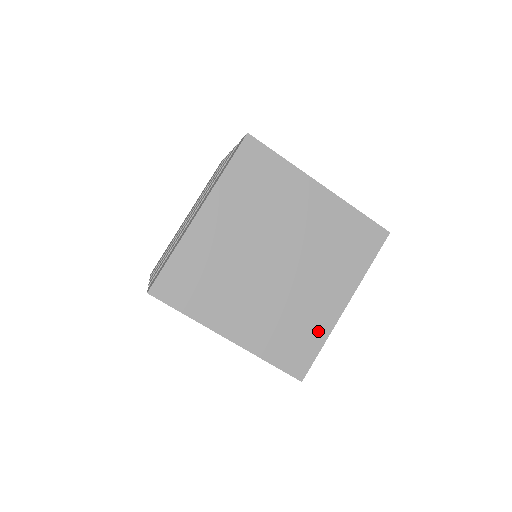
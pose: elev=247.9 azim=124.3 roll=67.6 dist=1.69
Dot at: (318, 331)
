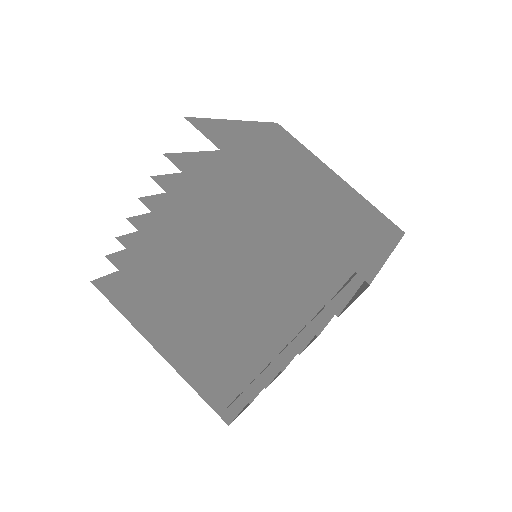
Dot at: (370, 253)
